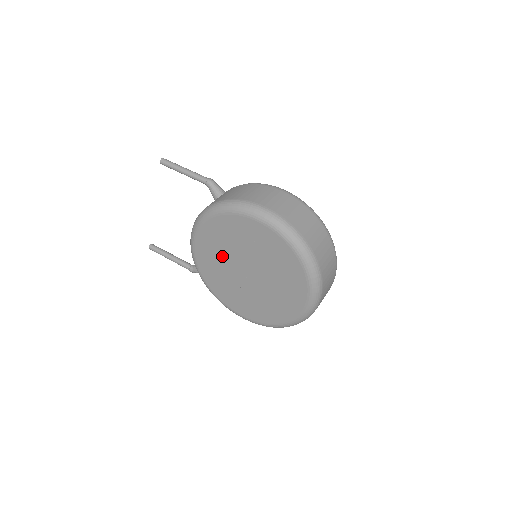
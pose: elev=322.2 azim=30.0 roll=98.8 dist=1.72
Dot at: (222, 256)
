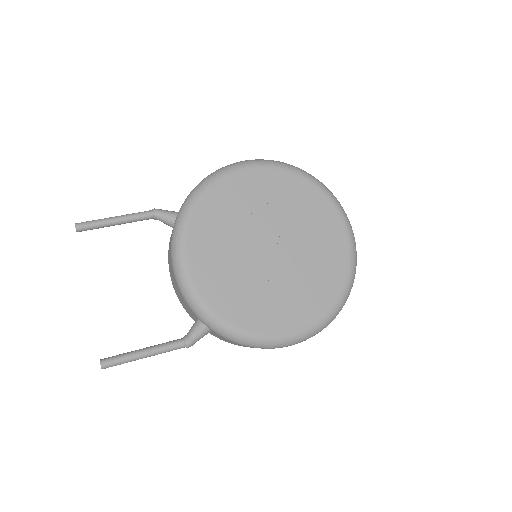
Dot at: (231, 251)
